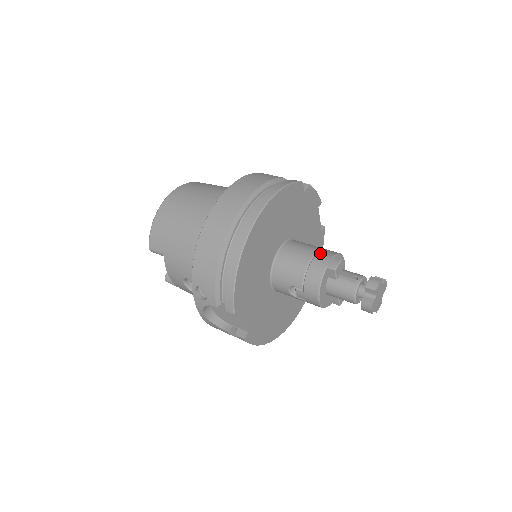
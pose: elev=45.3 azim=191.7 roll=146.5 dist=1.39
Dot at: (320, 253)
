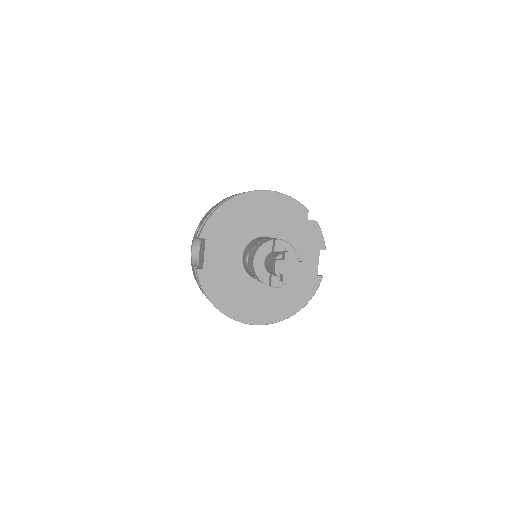
Dot at: occluded
